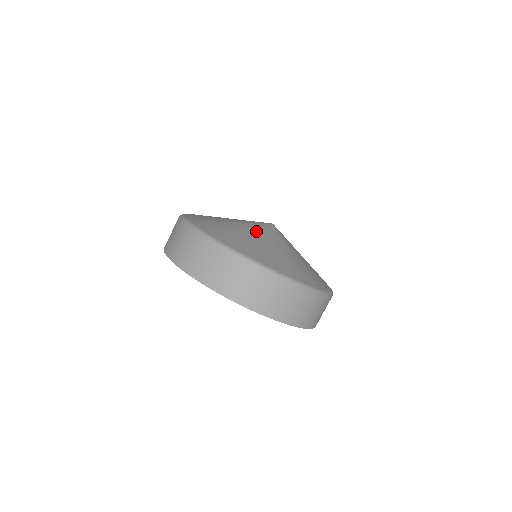
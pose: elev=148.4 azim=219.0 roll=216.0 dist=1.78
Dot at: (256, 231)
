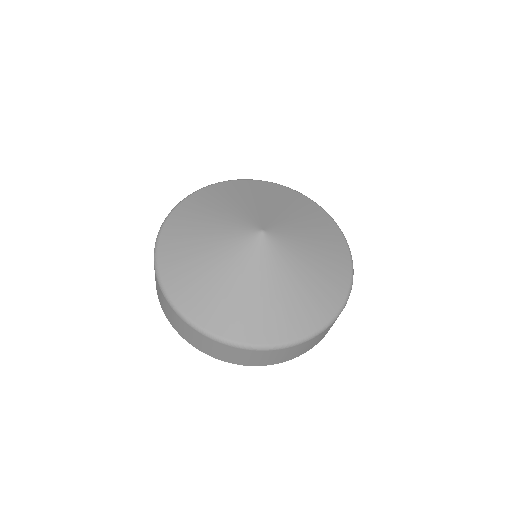
Dot at: (248, 273)
